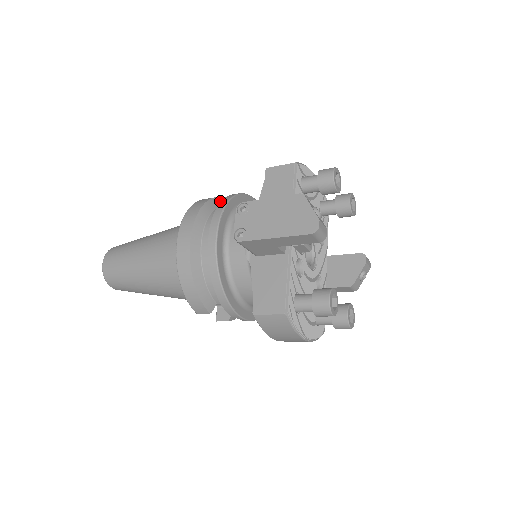
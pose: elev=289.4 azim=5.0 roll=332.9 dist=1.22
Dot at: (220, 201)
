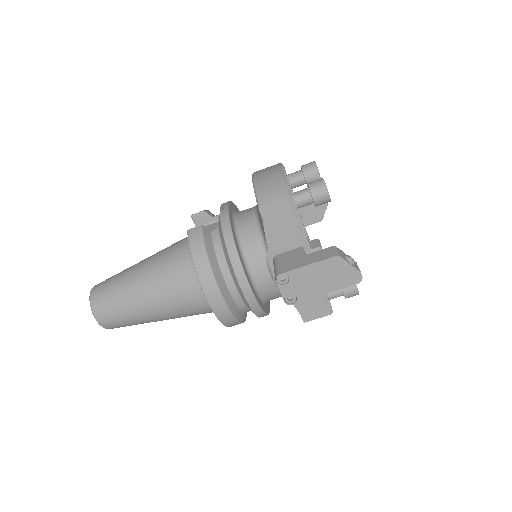
Dot at: (207, 237)
